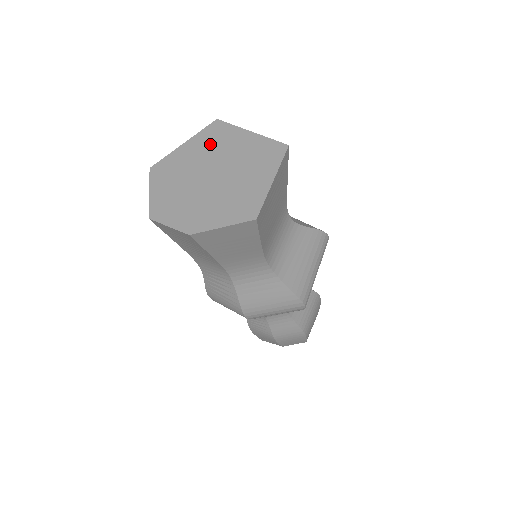
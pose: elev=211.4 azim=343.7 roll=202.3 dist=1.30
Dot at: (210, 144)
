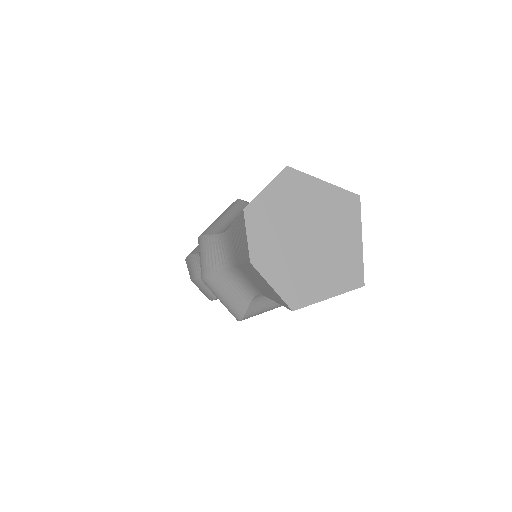
Dot at: (335, 210)
